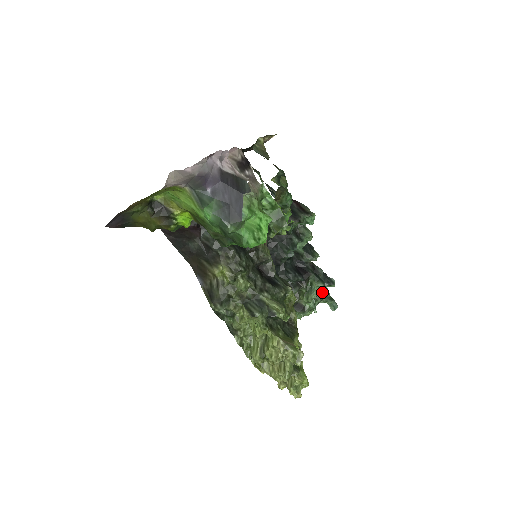
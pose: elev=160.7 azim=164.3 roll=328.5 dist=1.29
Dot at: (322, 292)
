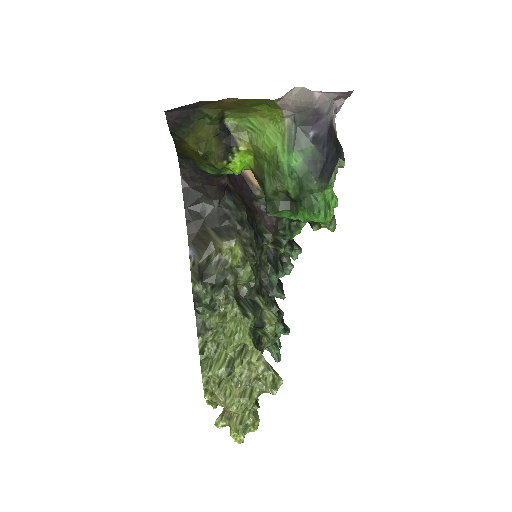
Dot at: (278, 335)
